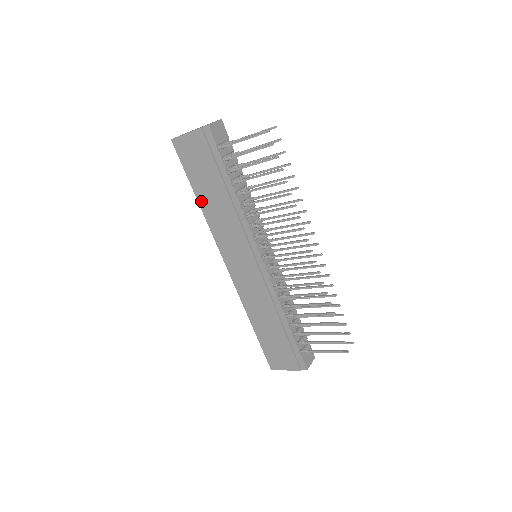
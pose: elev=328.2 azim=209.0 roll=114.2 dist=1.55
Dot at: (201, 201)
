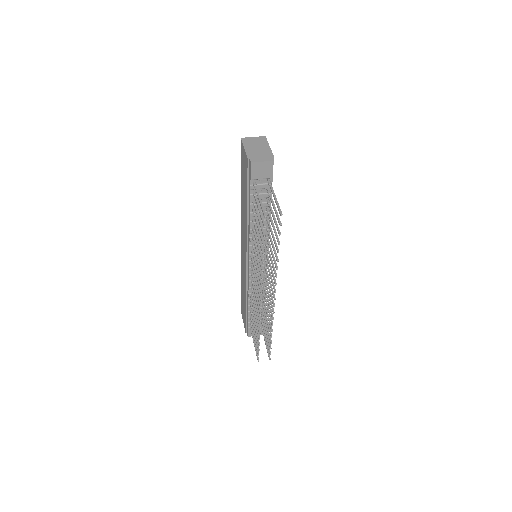
Dot at: (241, 193)
